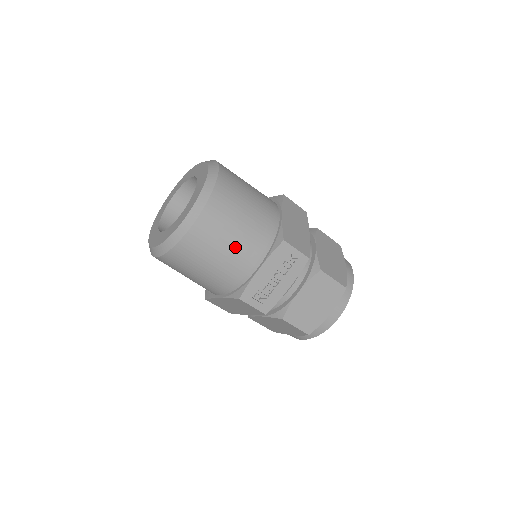
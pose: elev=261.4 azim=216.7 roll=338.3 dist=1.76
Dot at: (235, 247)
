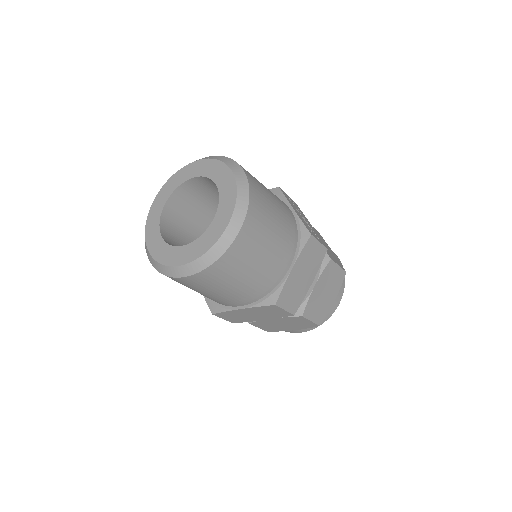
Dot at: (271, 193)
